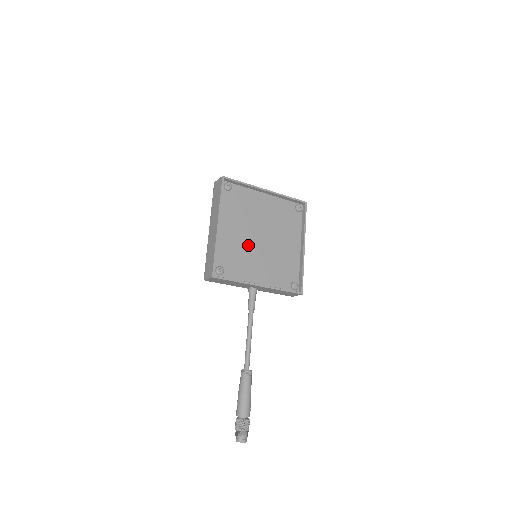
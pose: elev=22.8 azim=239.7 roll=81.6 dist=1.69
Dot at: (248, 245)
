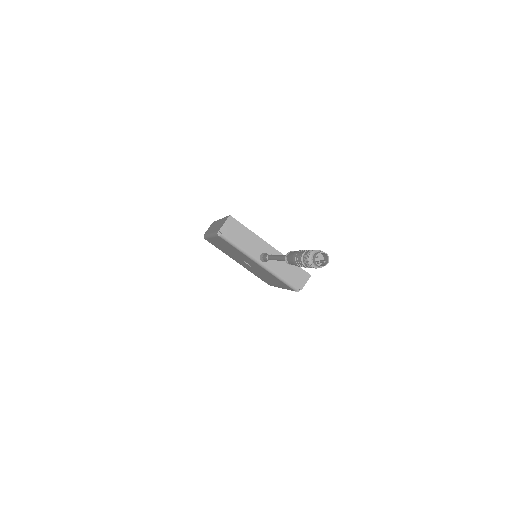
Dot at: occluded
